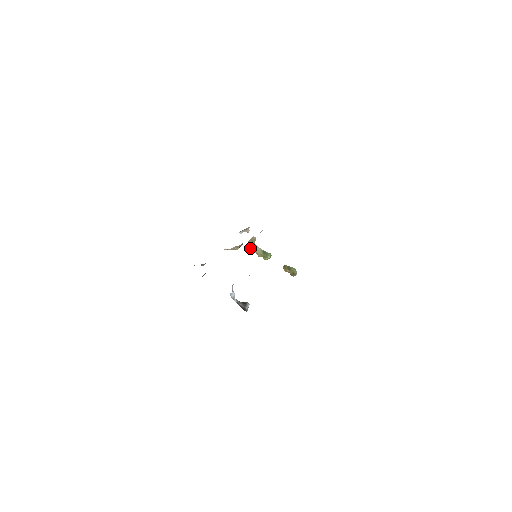
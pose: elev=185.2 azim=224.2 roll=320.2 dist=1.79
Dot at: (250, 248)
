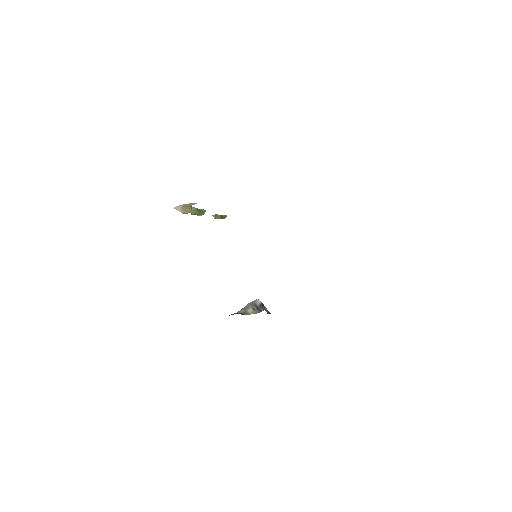
Dot at: (184, 211)
